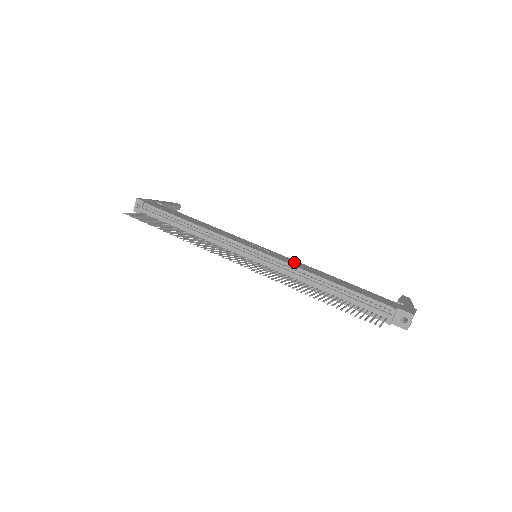
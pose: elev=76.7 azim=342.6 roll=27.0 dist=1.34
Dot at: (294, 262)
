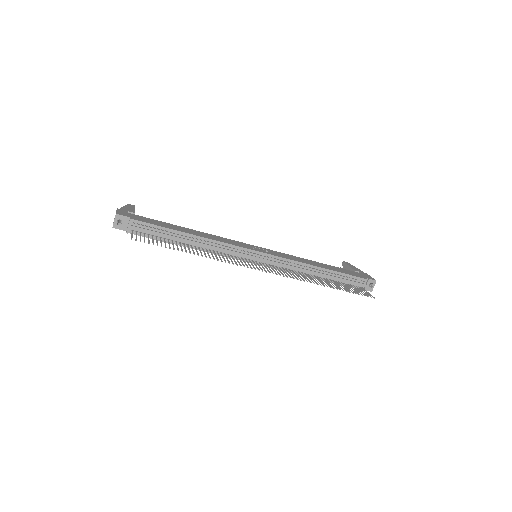
Dot at: (289, 256)
